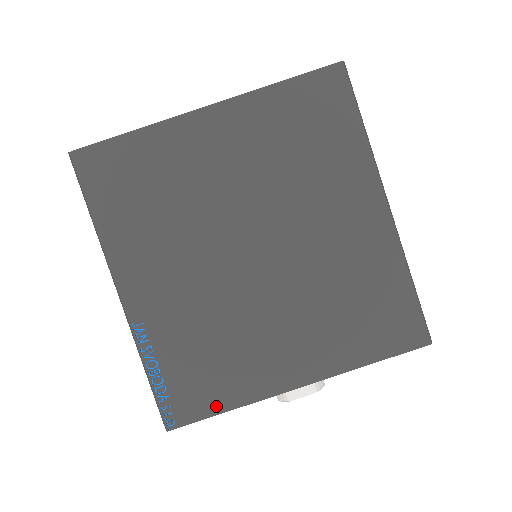
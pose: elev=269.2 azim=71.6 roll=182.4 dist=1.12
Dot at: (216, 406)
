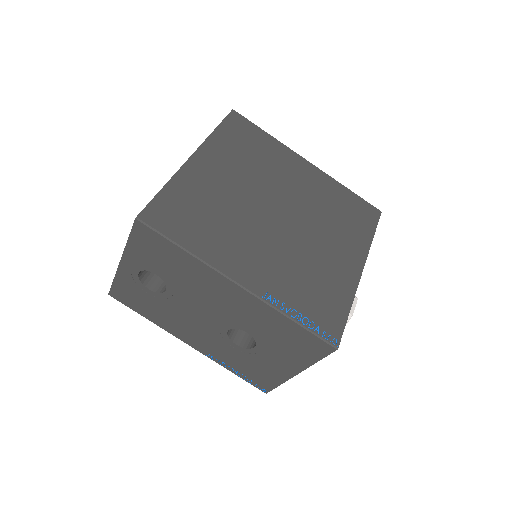
Dot at: (343, 311)
